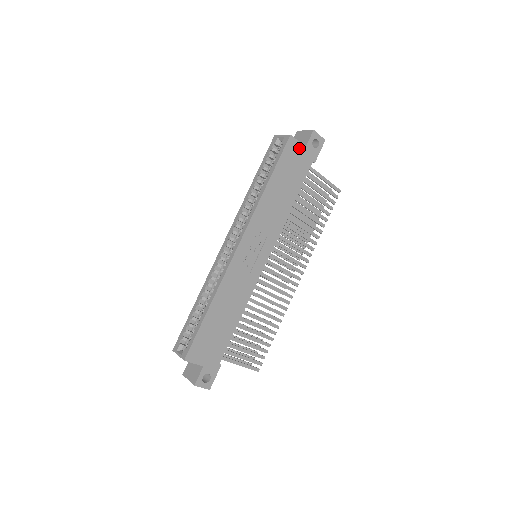
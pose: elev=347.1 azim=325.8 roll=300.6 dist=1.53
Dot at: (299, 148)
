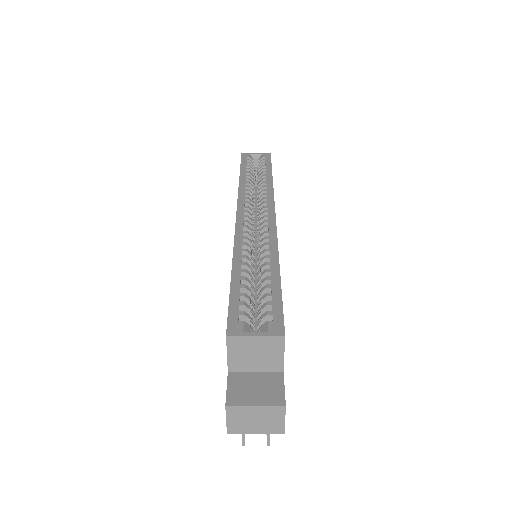
Dot at: occluded
